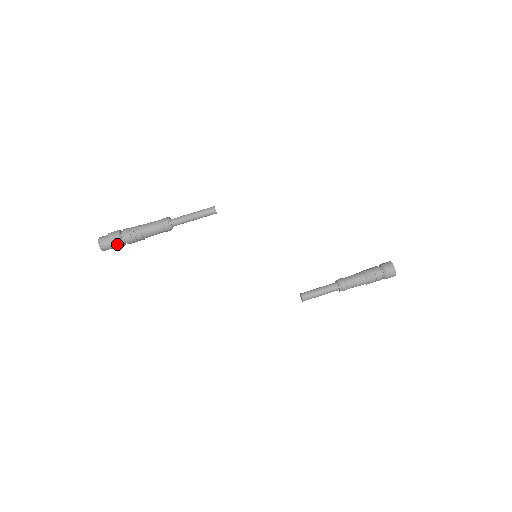
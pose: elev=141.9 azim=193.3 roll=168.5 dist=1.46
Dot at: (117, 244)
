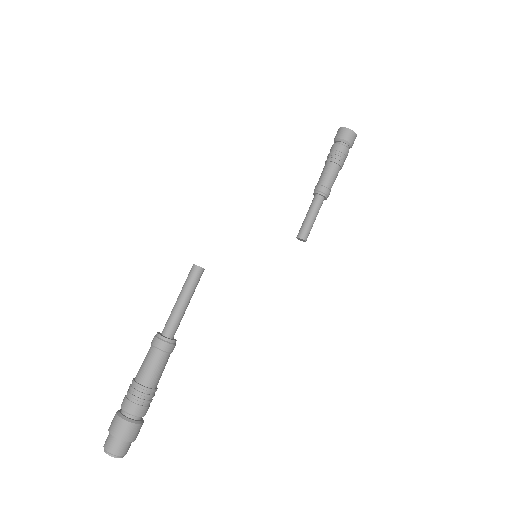
Dot at: (139, 431)
